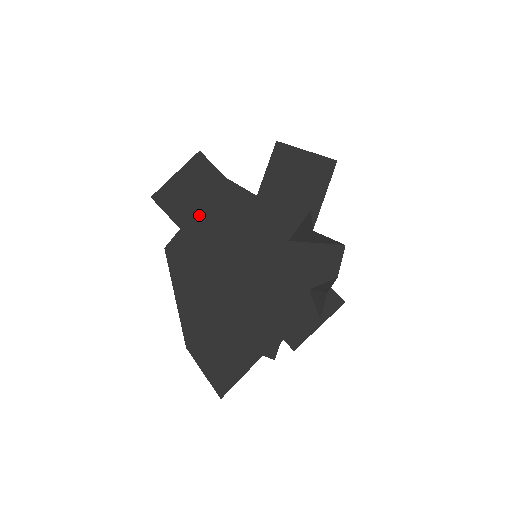
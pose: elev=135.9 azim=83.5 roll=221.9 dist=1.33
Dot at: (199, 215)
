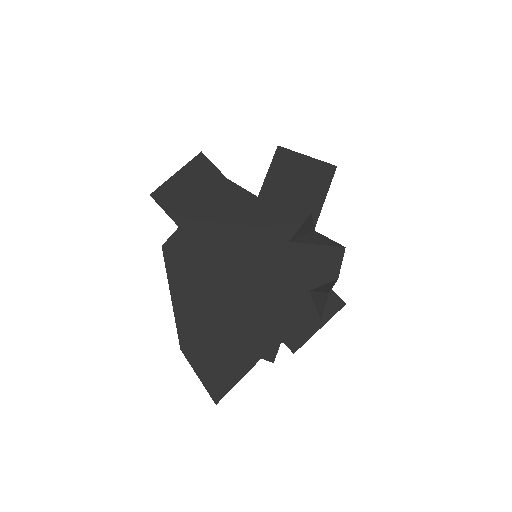
Dot at: (199, 214)
